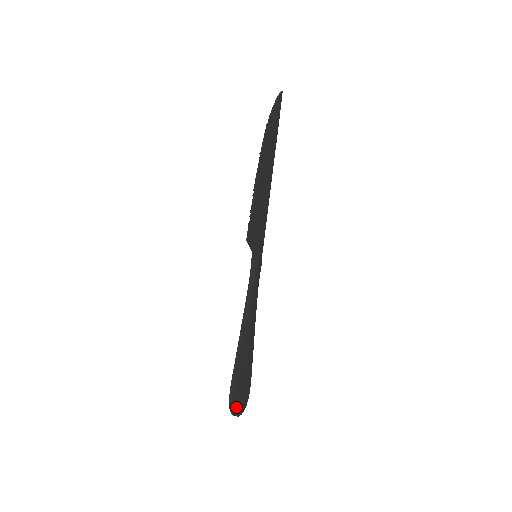
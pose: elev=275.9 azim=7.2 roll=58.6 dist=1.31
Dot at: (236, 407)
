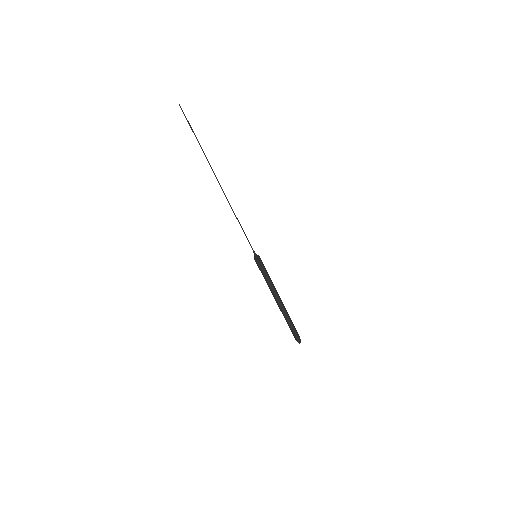
Dot at: (300, 339)
